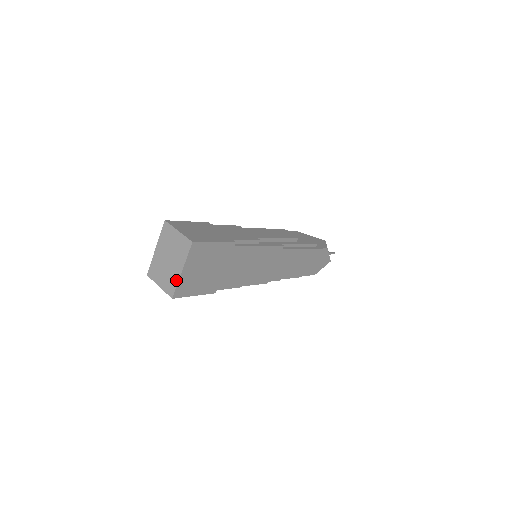
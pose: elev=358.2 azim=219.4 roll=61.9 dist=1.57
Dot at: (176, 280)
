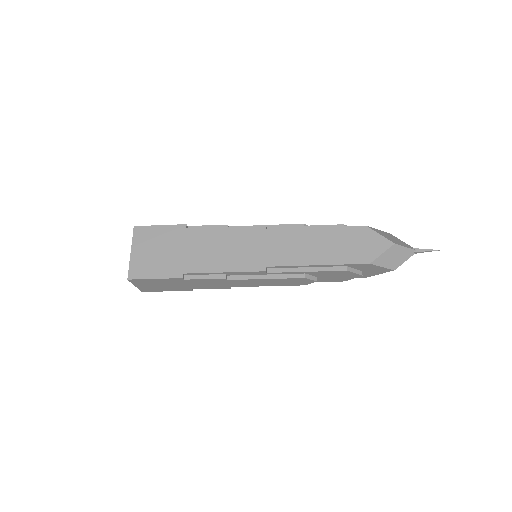
Dot at: (130, 264)
